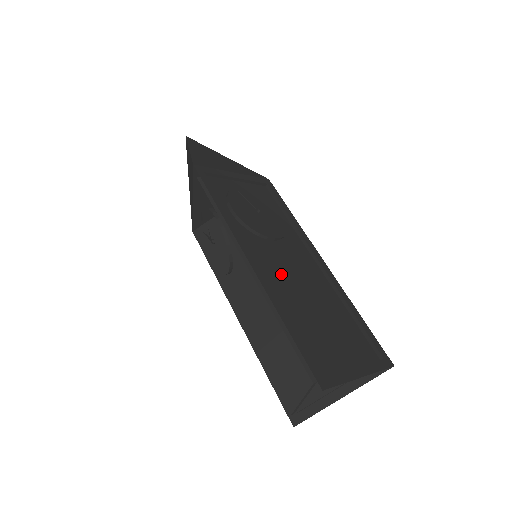
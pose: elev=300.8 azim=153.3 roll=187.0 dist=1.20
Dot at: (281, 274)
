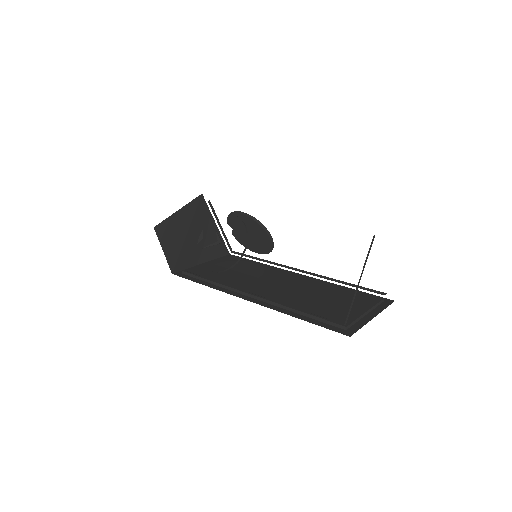
Dot at: occluded
